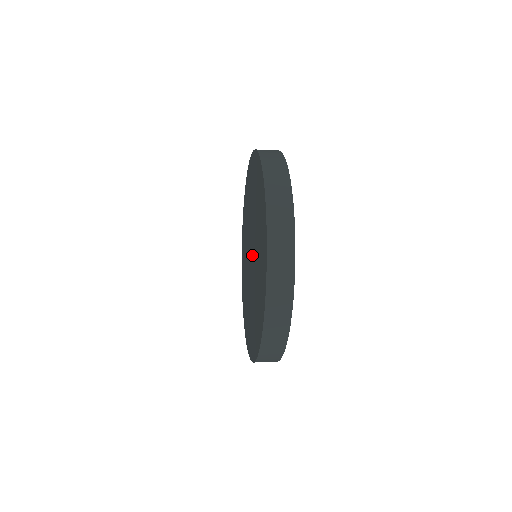
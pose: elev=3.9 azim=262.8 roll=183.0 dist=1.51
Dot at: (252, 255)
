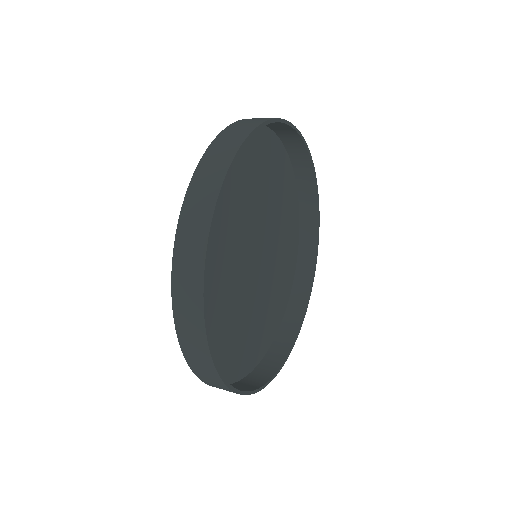
Dot at: occluded
